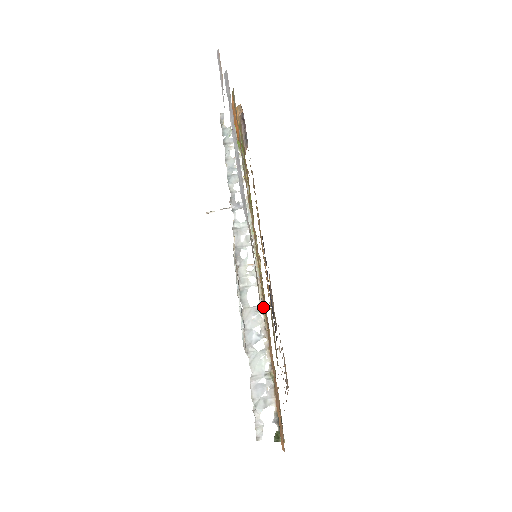
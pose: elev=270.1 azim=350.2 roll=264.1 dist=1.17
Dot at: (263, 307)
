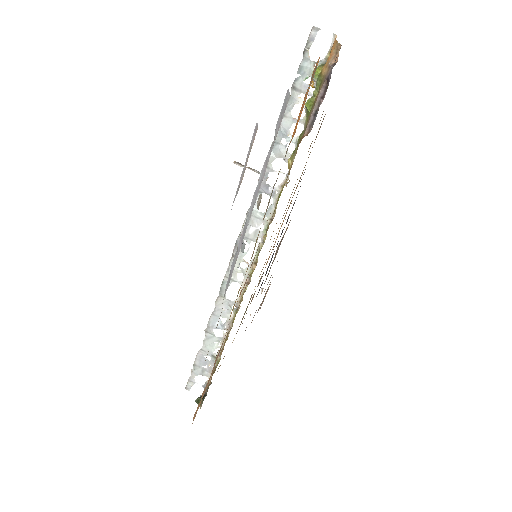
Dot at: (237, 307)
